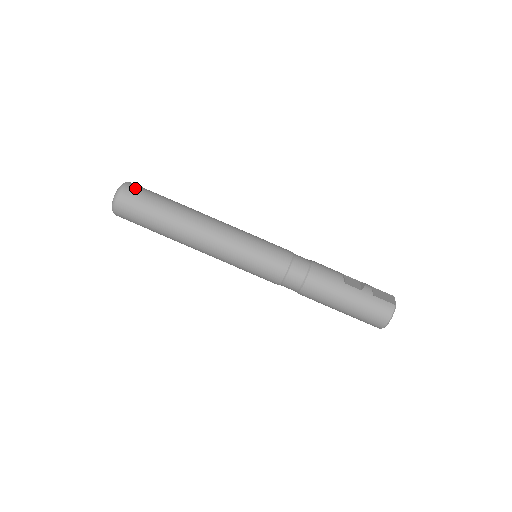
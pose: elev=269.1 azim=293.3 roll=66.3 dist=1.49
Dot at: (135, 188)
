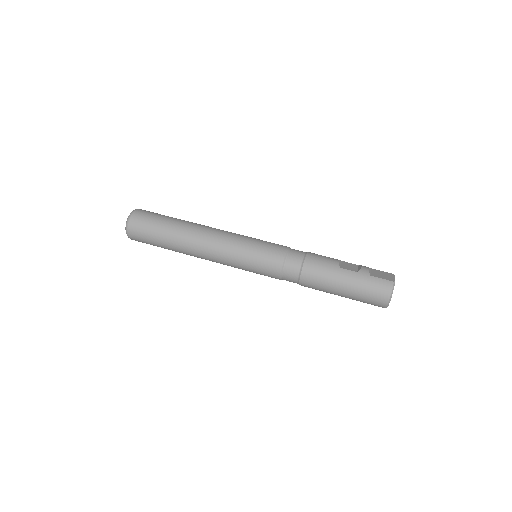
Dot at: (143, 213)
